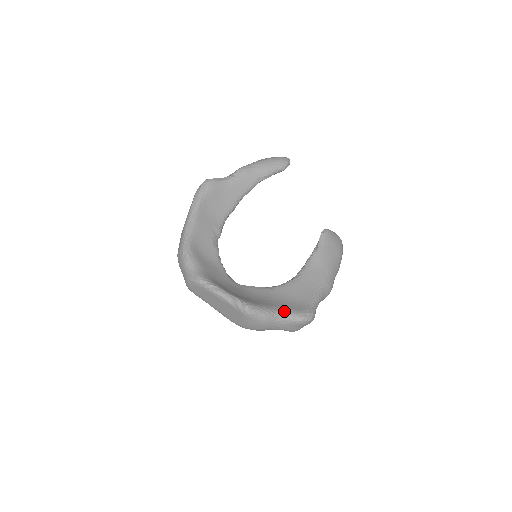
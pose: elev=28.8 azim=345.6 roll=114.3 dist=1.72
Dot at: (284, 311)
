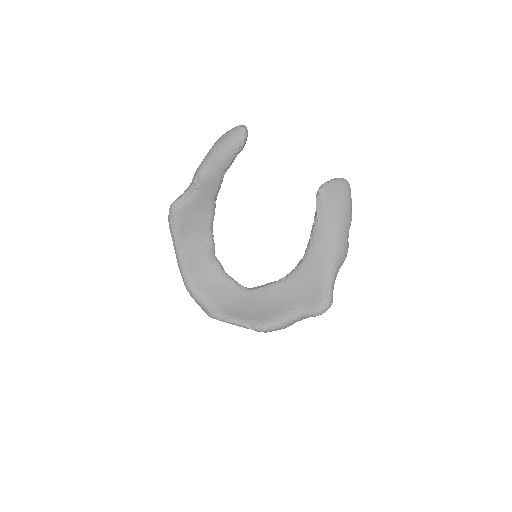
Dot at: (299, 312)
